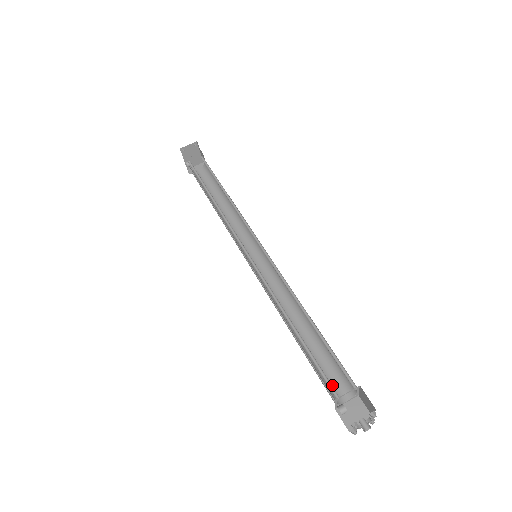
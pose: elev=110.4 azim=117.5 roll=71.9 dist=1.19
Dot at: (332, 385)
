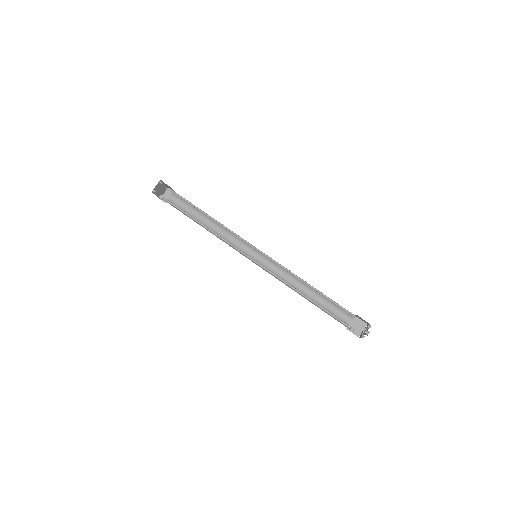
Dot at: (339, 317)
